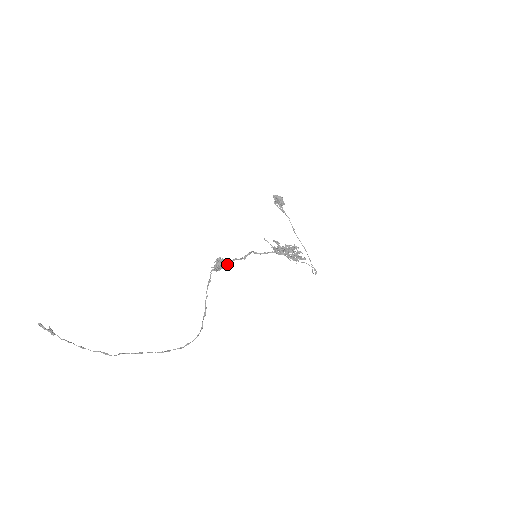
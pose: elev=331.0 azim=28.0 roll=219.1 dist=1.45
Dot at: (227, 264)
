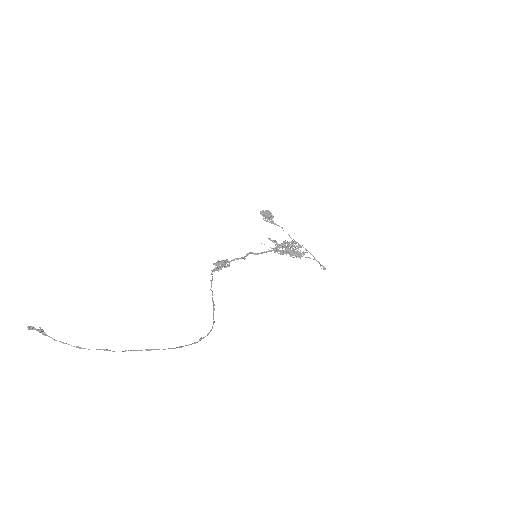
Dot at: (227, 265)
